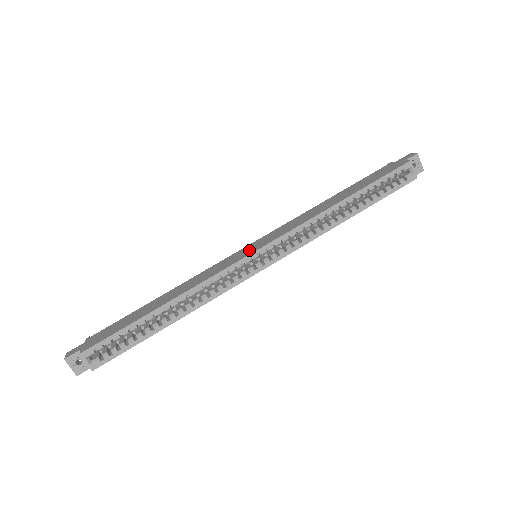
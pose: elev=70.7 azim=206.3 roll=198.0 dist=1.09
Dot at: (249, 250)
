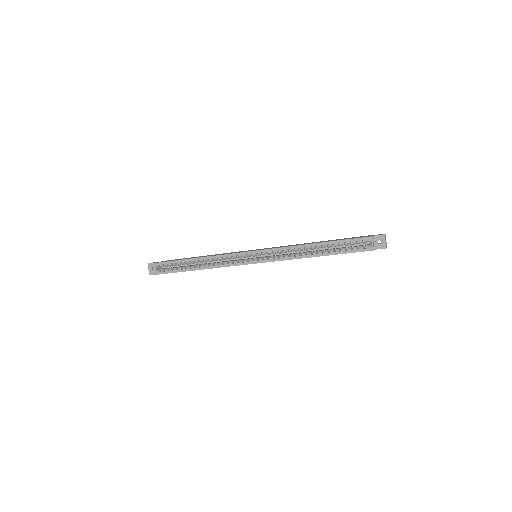
Dot at: (252, 250)
